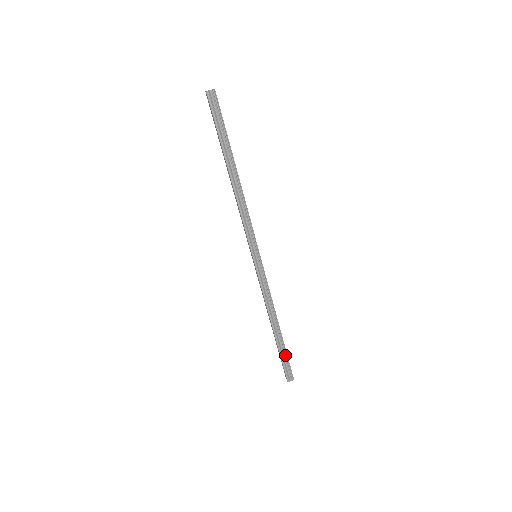
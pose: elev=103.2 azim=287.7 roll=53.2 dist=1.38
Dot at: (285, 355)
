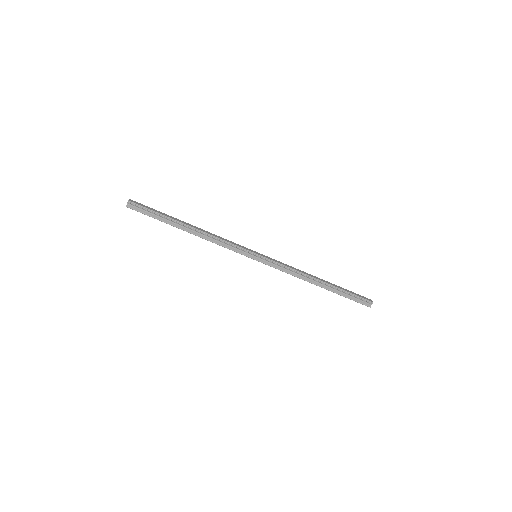
Dot at: (347, 293)
